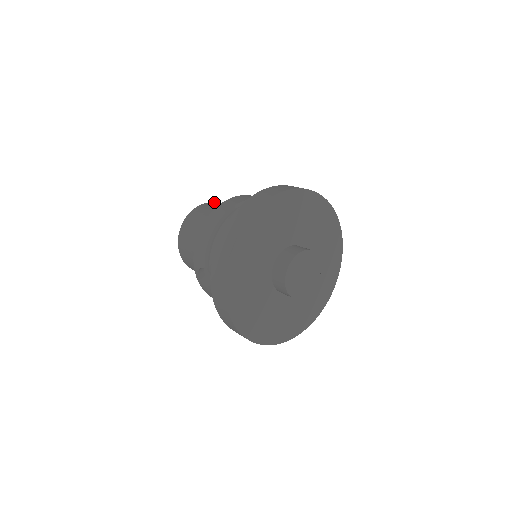
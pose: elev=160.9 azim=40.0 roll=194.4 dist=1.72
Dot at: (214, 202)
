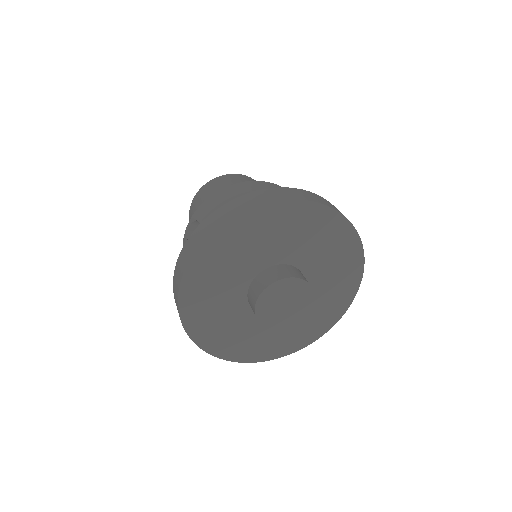
Dot at: occluded
